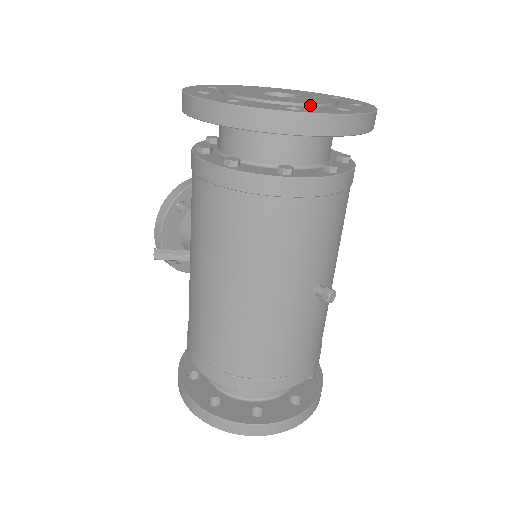
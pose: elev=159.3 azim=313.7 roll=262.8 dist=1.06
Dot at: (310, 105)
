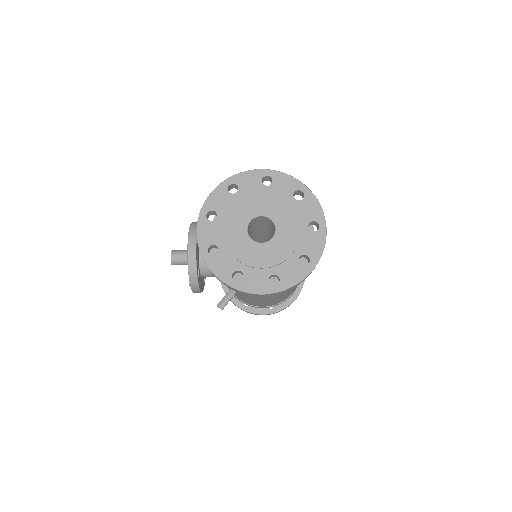
Dot at: (299, 241)
